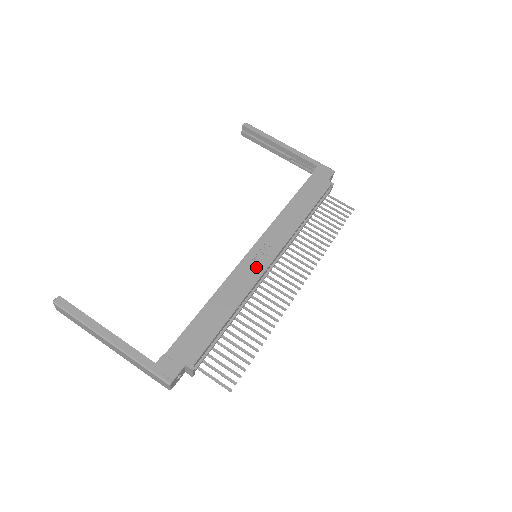
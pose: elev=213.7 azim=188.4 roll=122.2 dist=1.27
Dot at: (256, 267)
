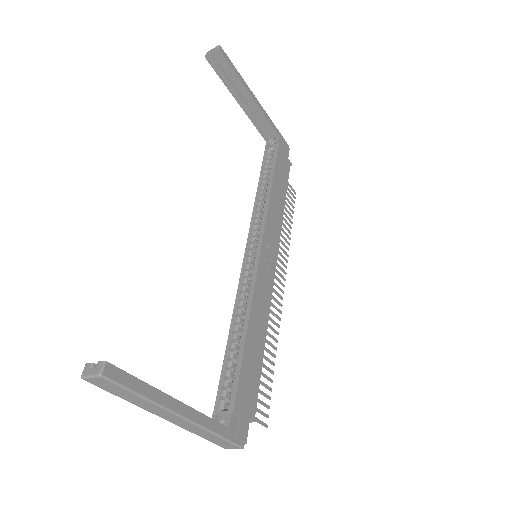
Dot at: (268, 276)
